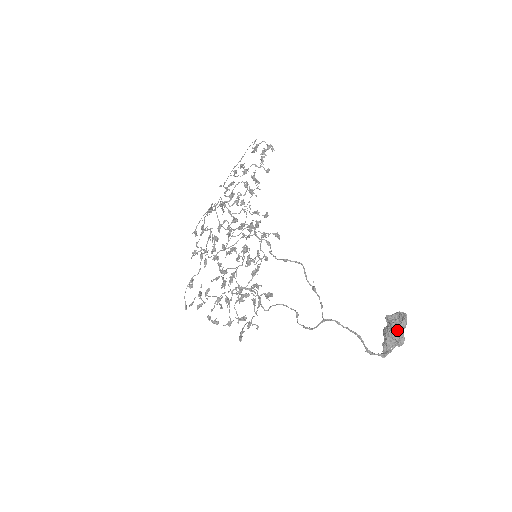
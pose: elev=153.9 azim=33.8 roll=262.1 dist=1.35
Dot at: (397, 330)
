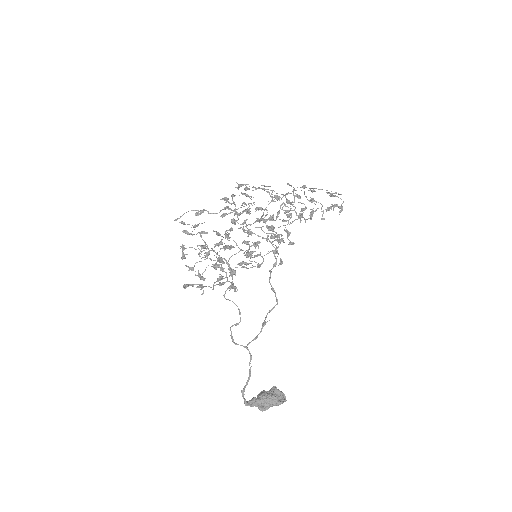
Dot at: (272, 403)
